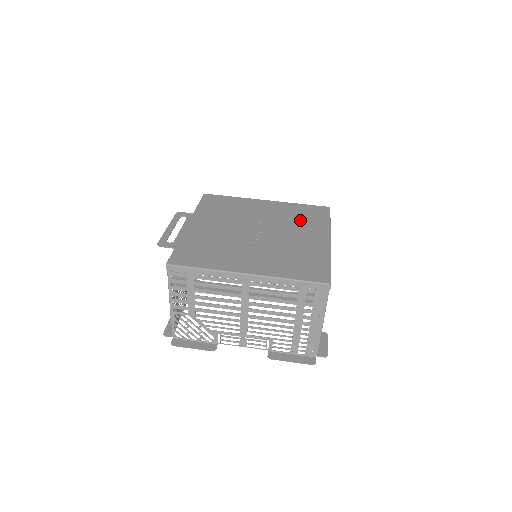
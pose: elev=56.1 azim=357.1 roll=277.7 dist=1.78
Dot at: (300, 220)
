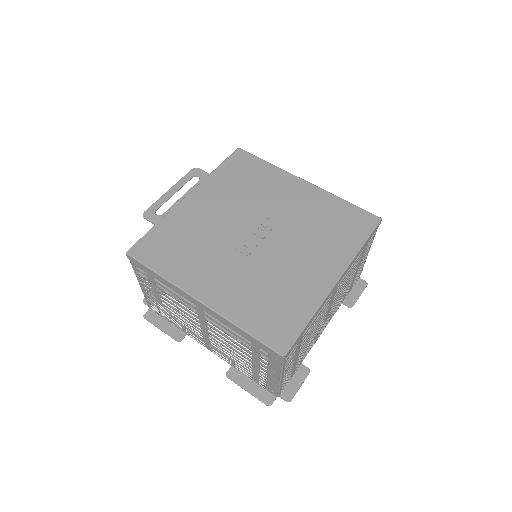
Dot at: (323, 231)
